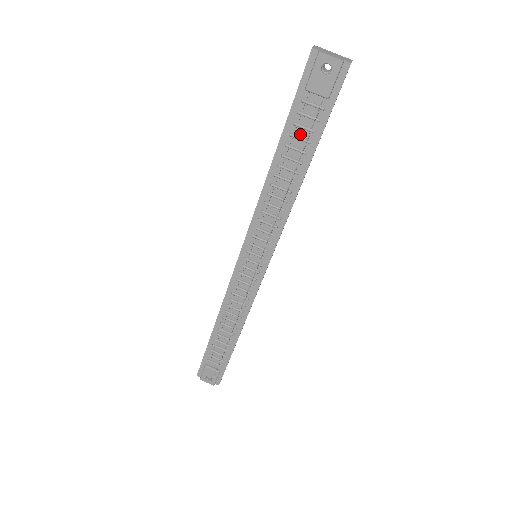
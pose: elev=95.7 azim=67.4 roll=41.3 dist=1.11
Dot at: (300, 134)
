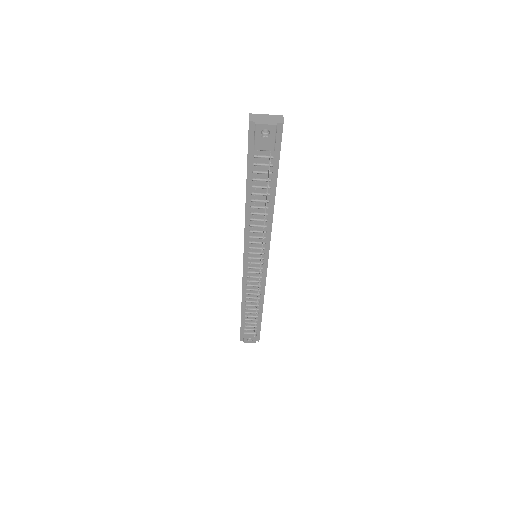
Dot at: (261, 177)
